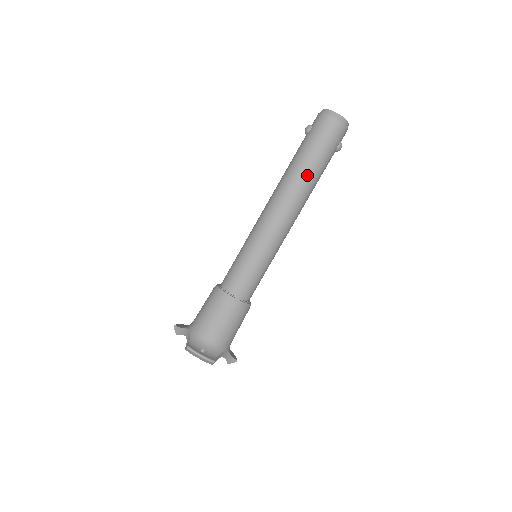
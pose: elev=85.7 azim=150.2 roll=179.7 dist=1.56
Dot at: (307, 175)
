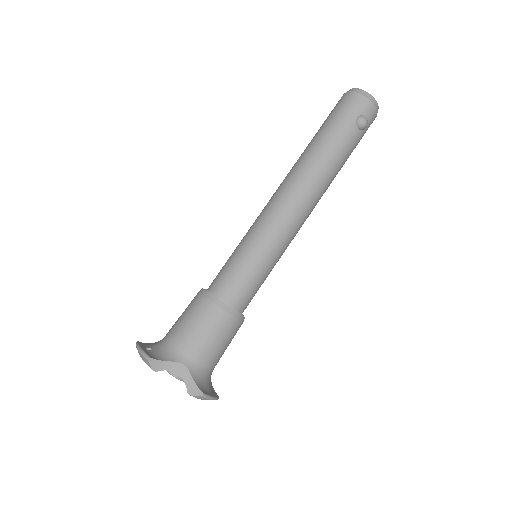
Dot at: (311, 150)
